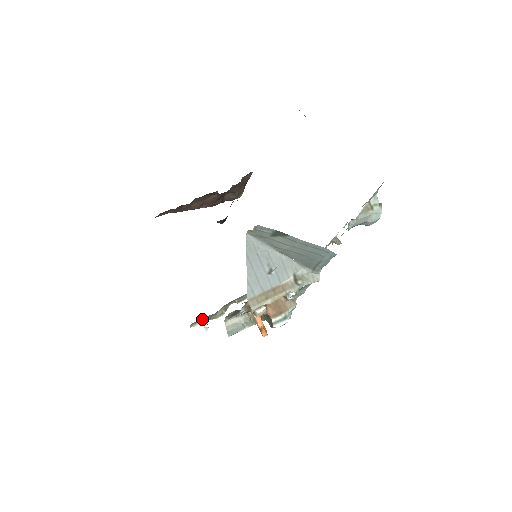
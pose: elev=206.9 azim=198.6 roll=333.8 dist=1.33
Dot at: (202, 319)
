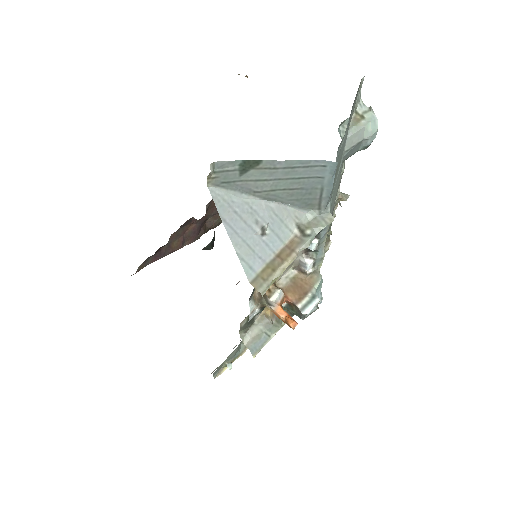
Dot at: (225, 362)
